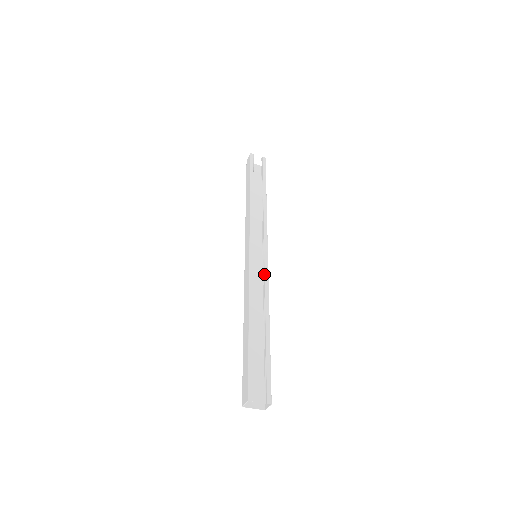
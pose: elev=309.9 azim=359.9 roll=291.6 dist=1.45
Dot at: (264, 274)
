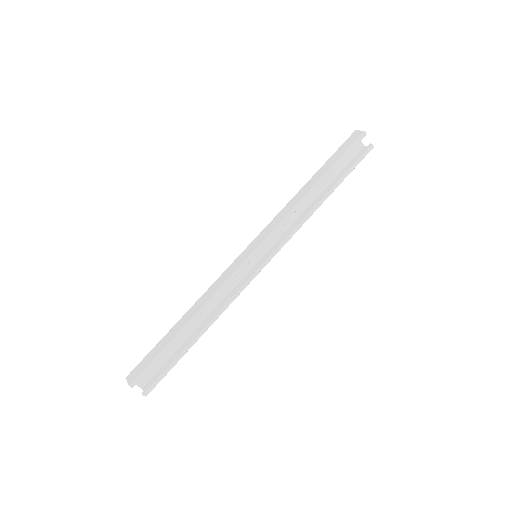
Dot at: (243, 284)
